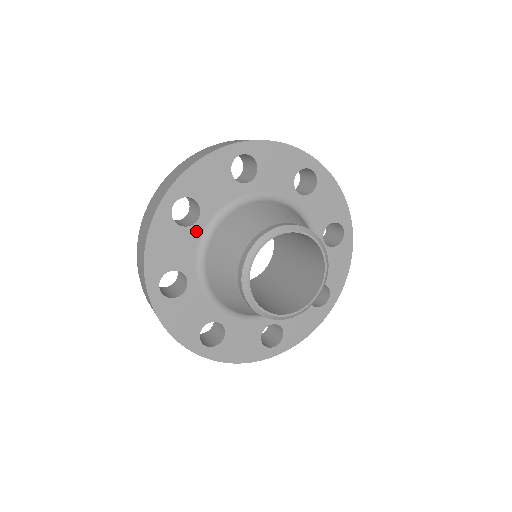
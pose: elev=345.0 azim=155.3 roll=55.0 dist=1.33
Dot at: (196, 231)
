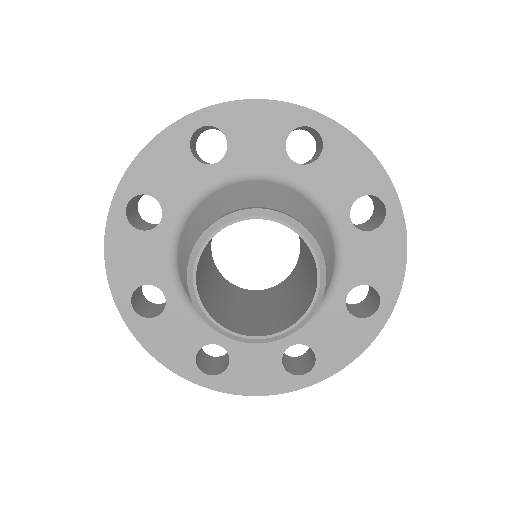
Dot at: (175, 304)
